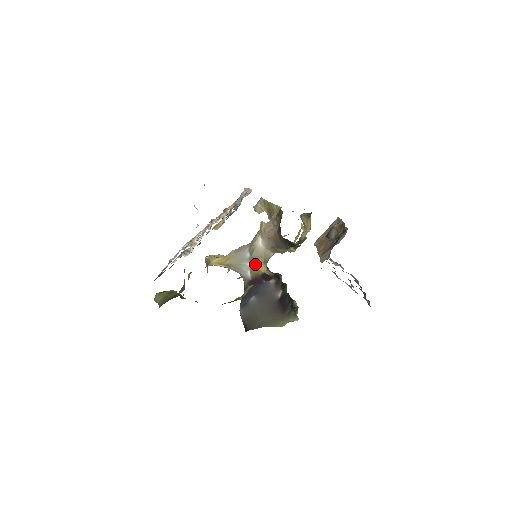
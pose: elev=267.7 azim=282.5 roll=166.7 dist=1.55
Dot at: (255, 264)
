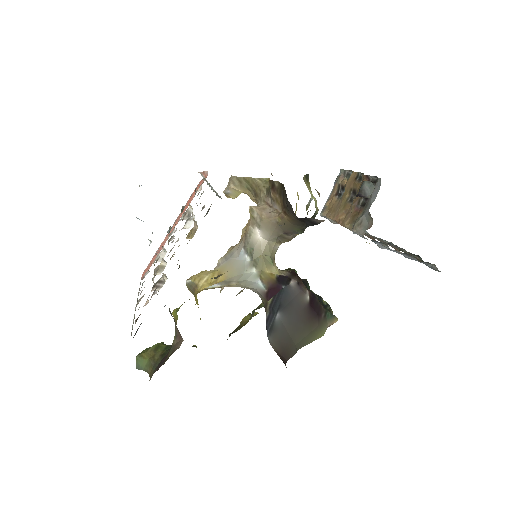
Dot at: (262, 268)
